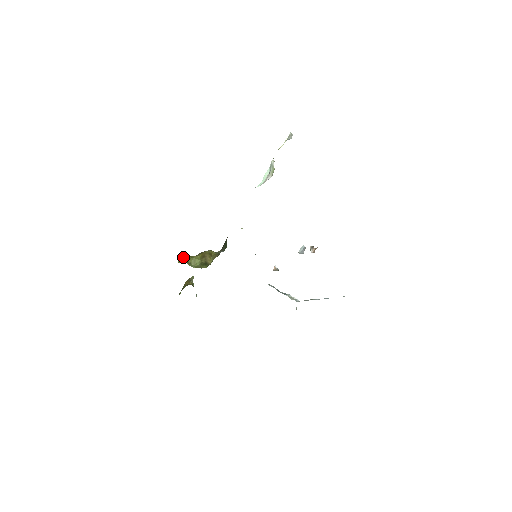
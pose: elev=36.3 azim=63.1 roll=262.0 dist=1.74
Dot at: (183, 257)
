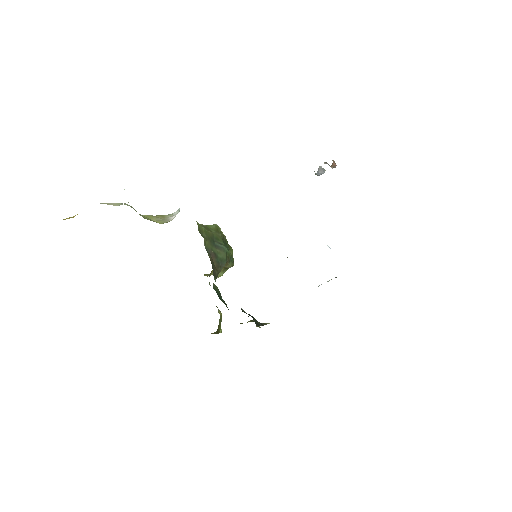
Dot at: (205, 274)
